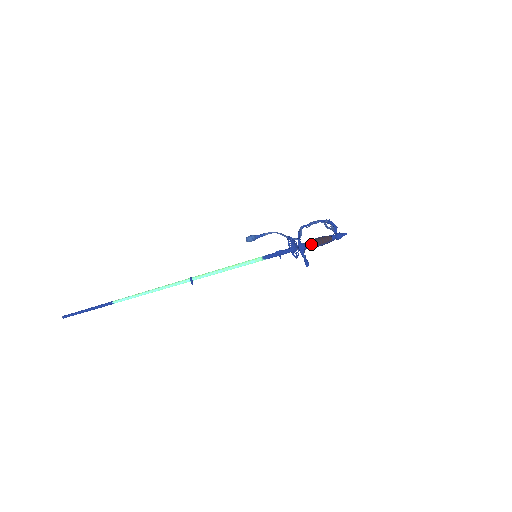
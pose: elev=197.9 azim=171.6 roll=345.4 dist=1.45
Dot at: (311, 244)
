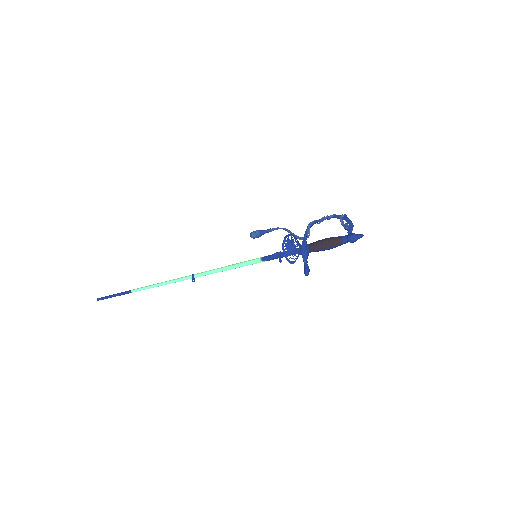
Dot at: (315, 246)
